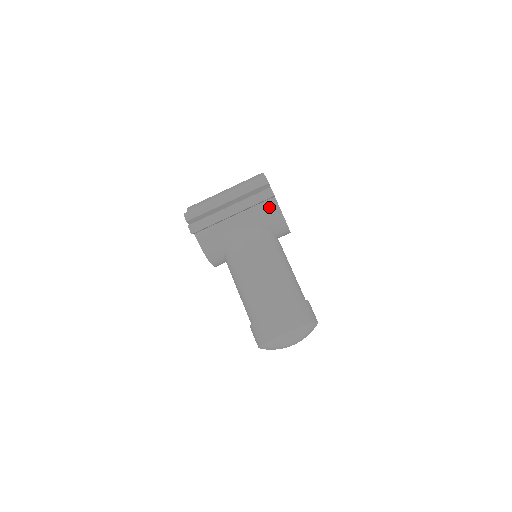
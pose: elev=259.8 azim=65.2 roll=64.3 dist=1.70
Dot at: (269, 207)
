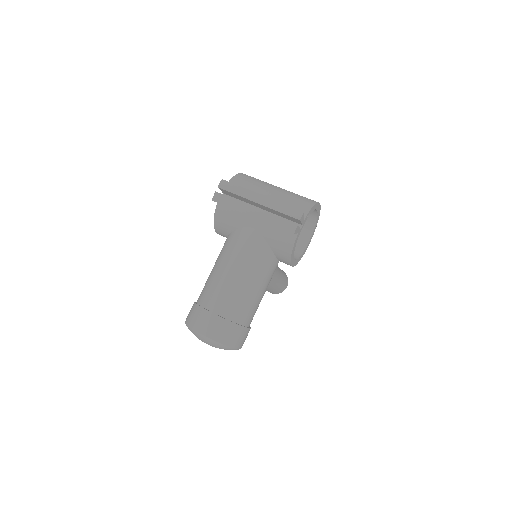
Dot at: (287, 236)
